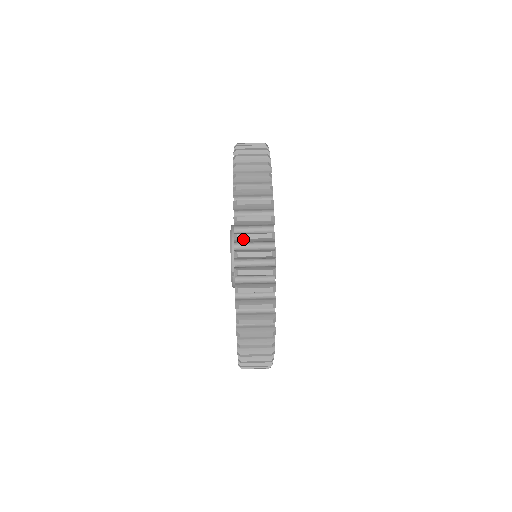
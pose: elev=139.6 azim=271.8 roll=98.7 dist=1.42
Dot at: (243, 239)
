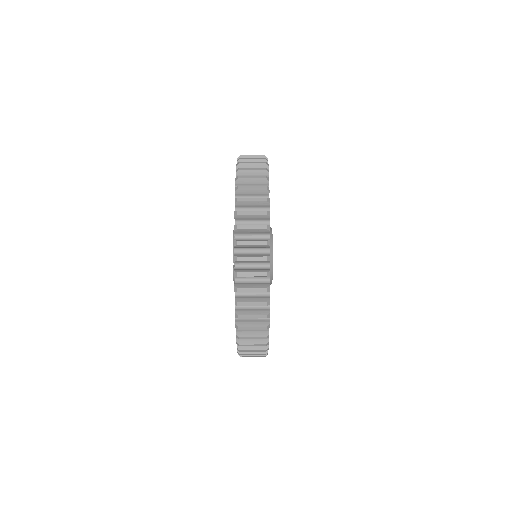
Dot at: (242, 215)
